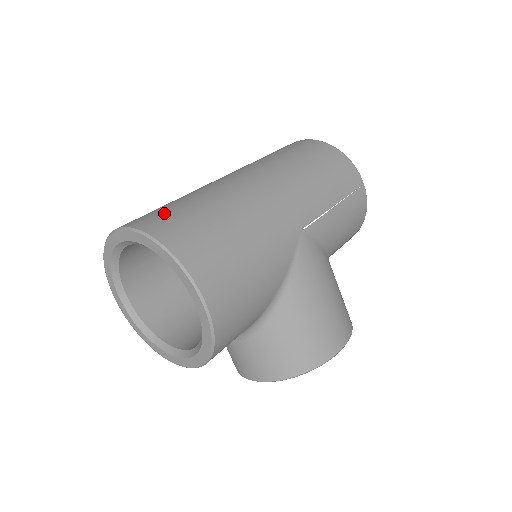
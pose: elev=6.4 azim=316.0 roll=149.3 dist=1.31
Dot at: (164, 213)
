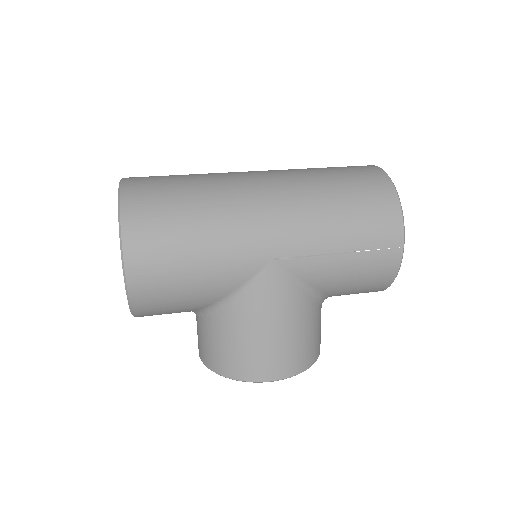
Dot at: (155, 184)
